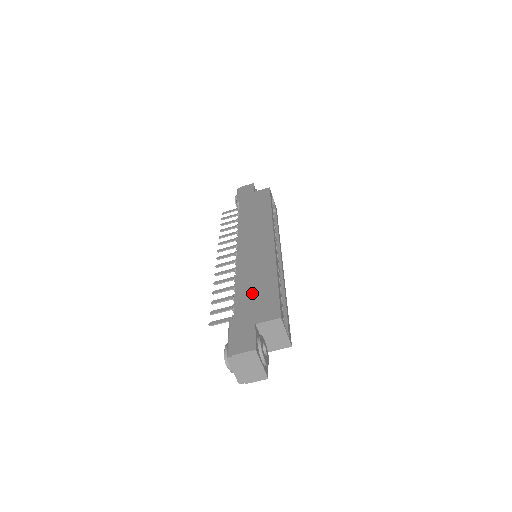
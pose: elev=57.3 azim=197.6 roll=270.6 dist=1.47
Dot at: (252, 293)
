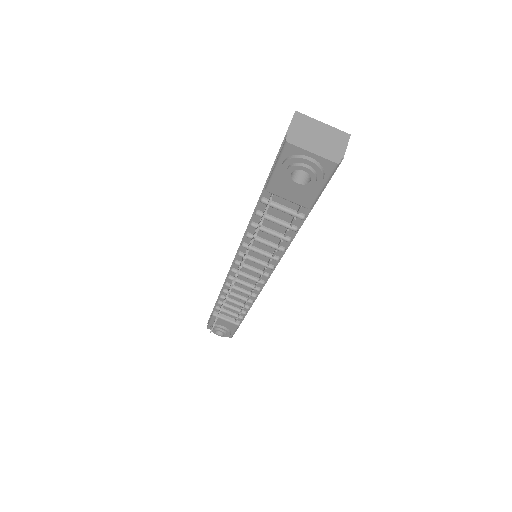
Dot at: occluded
